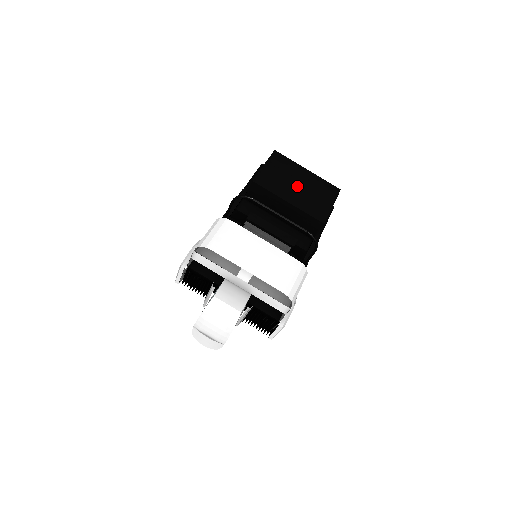
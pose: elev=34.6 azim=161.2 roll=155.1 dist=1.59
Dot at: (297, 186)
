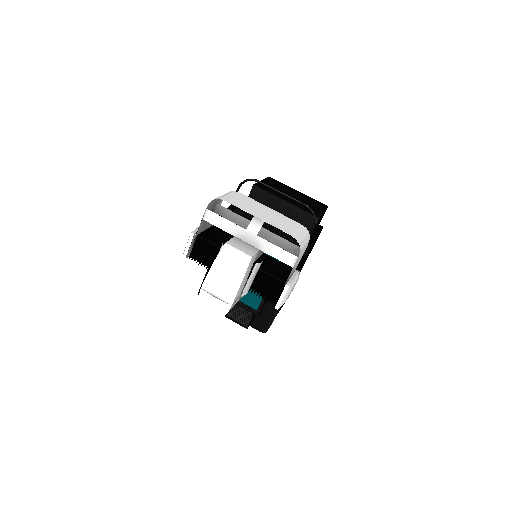
Dot at: (291, 196)
